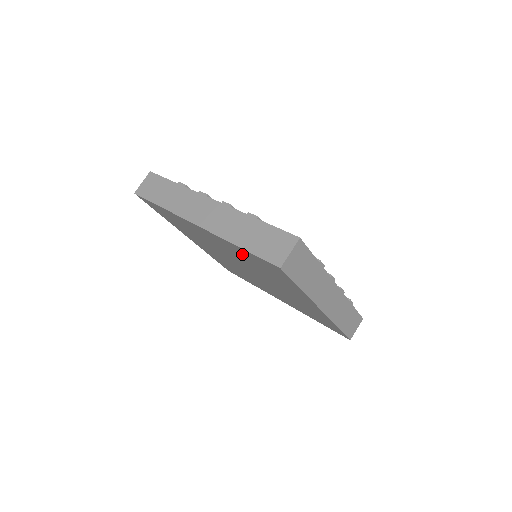
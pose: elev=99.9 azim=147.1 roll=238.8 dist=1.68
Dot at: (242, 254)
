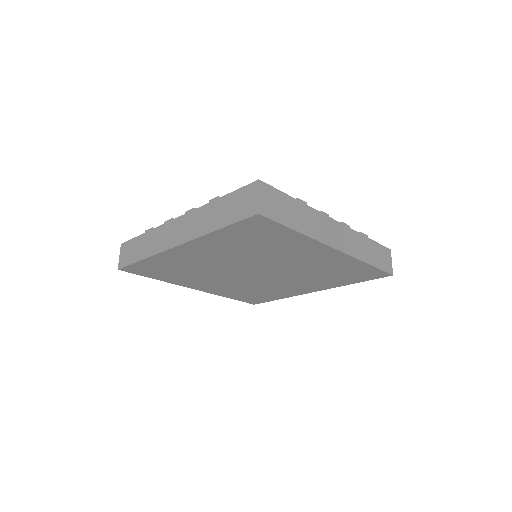
Dot at: (229, 242)
